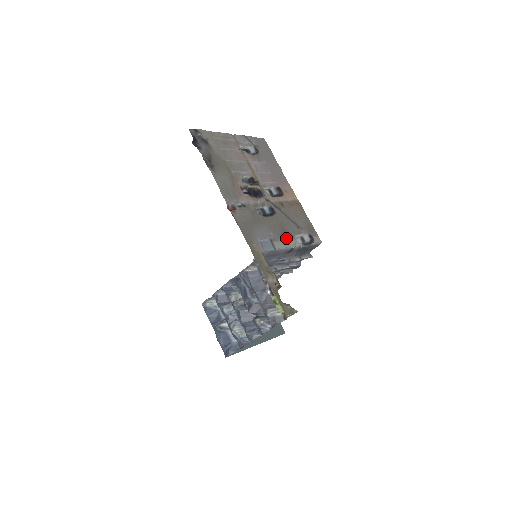
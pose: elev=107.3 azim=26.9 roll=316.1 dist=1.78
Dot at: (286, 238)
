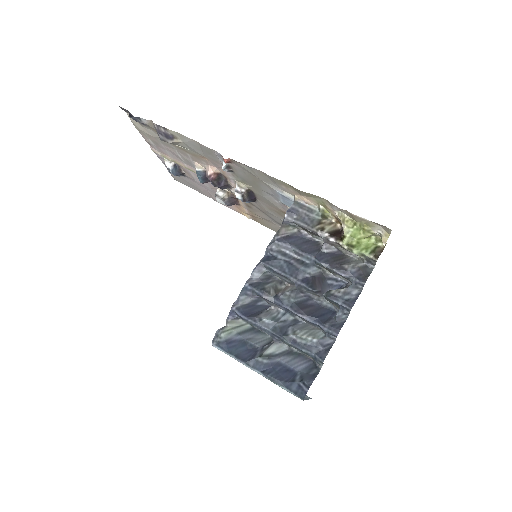
Dot at: occluded
